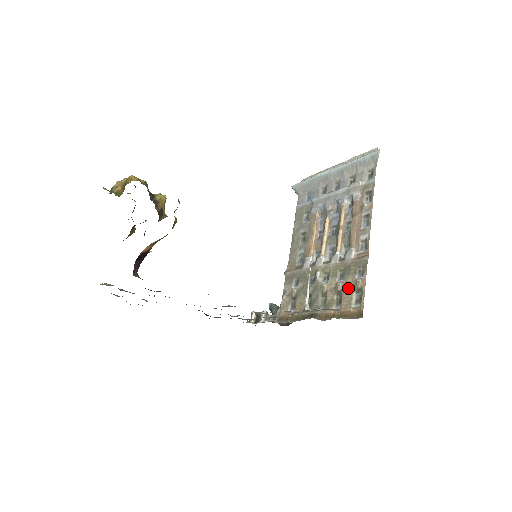
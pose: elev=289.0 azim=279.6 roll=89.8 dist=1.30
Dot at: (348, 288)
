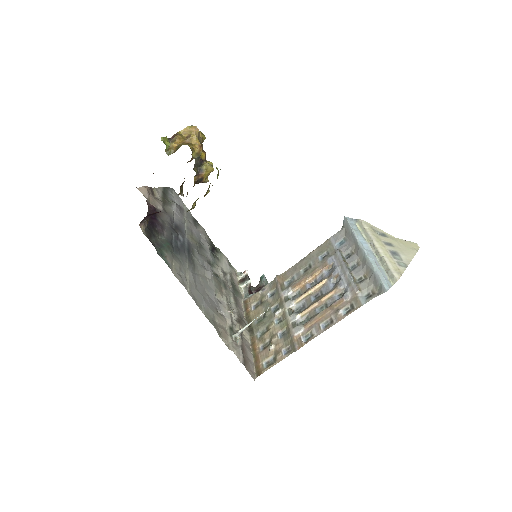
Dot at: (274, 348)
